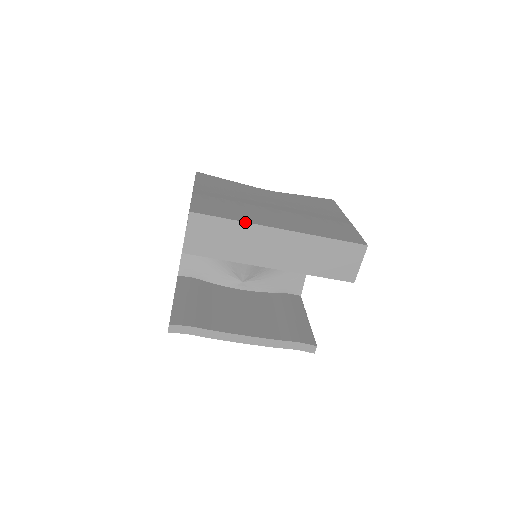
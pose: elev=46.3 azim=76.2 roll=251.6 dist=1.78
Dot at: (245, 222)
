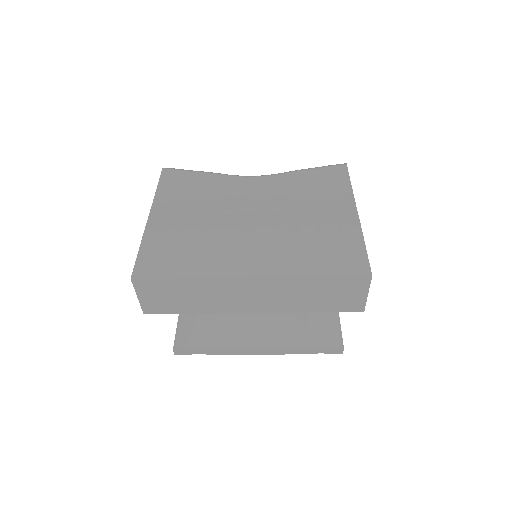
Dot at: (201, 278)
